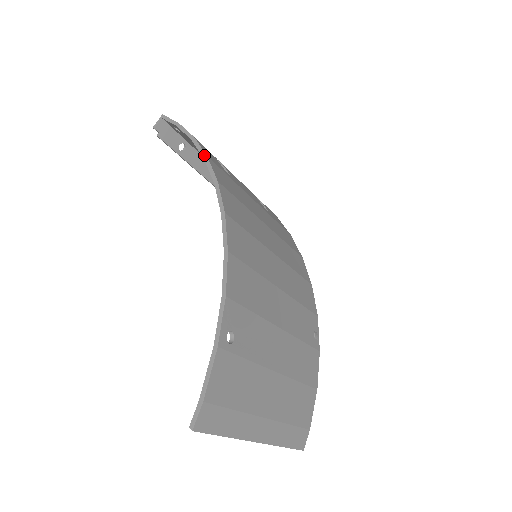
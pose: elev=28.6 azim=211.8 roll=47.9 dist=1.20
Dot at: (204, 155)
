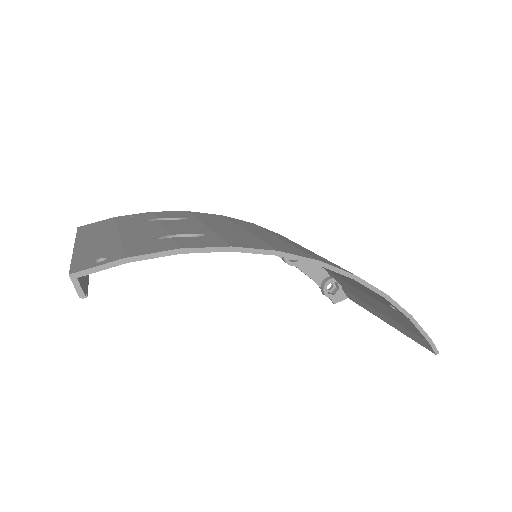
Dot at: (227, 249)
